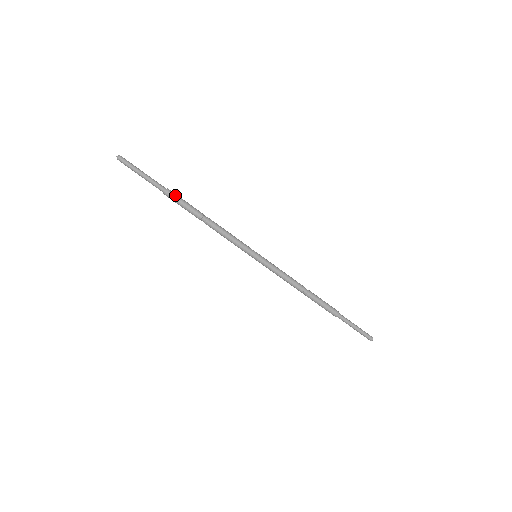
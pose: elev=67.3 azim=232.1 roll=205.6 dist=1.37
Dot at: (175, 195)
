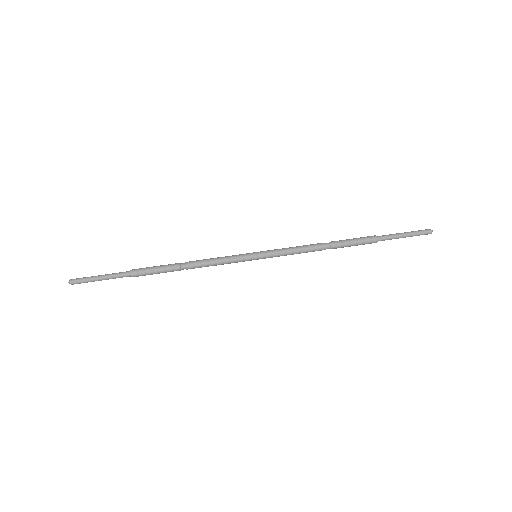
Dot at: (142, 268)
